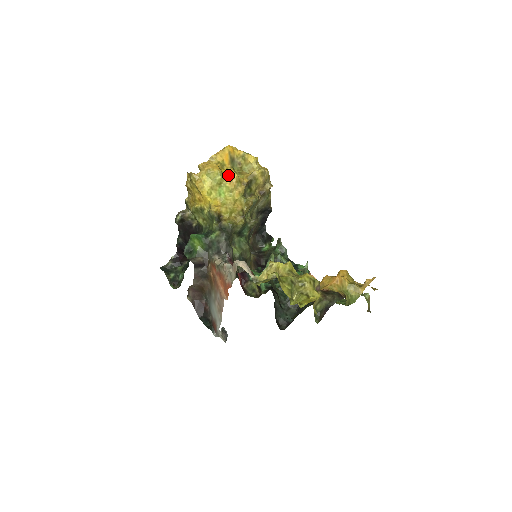
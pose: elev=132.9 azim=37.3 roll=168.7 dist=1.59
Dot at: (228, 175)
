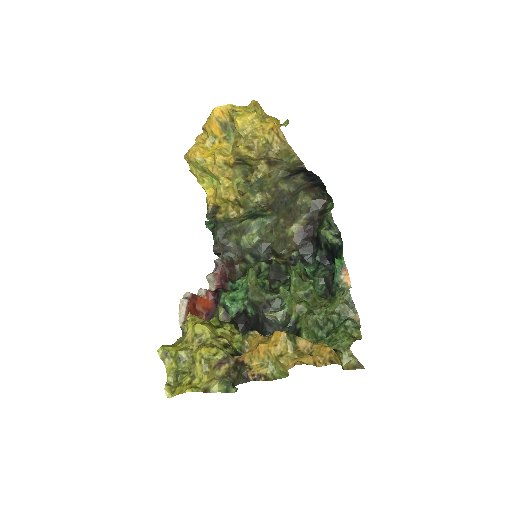
Dot at: (212, 157)
